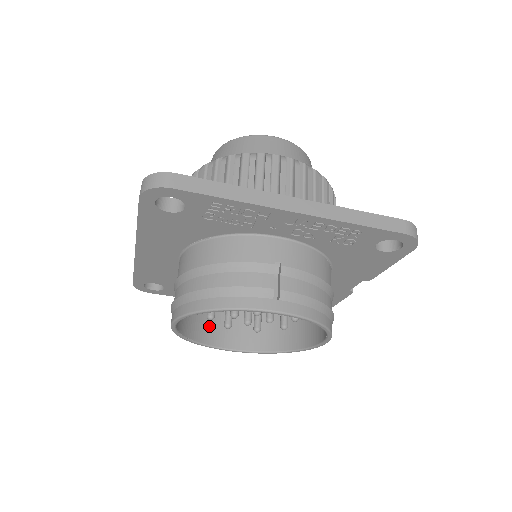
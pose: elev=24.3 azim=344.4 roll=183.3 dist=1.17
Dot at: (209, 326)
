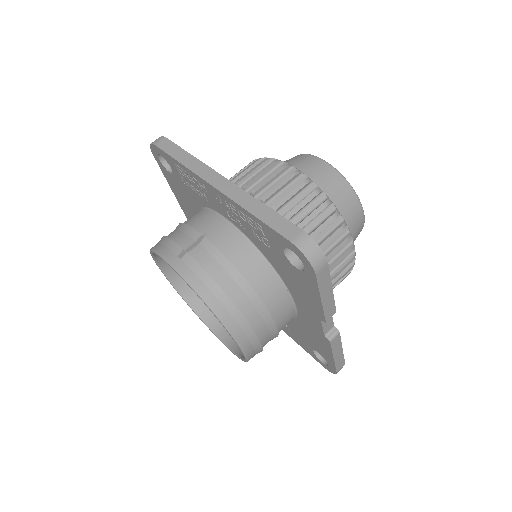
Dot at: occluded
